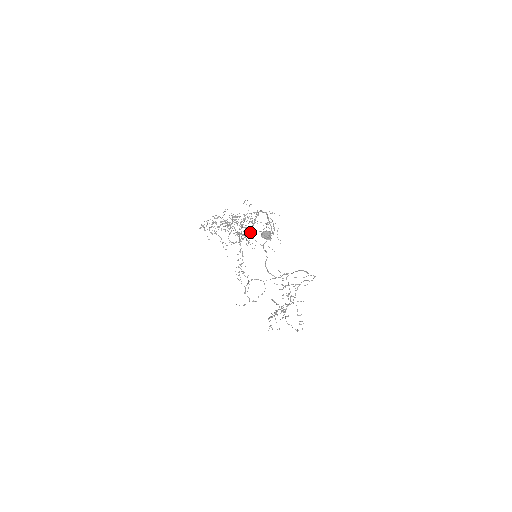
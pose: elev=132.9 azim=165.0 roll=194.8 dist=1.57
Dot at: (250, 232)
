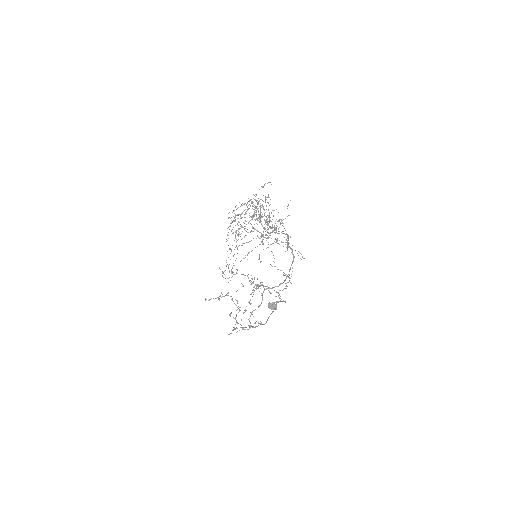
Dot at: (270, 232)
